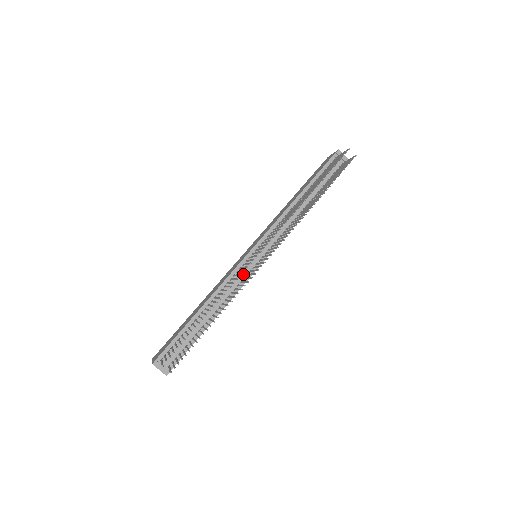
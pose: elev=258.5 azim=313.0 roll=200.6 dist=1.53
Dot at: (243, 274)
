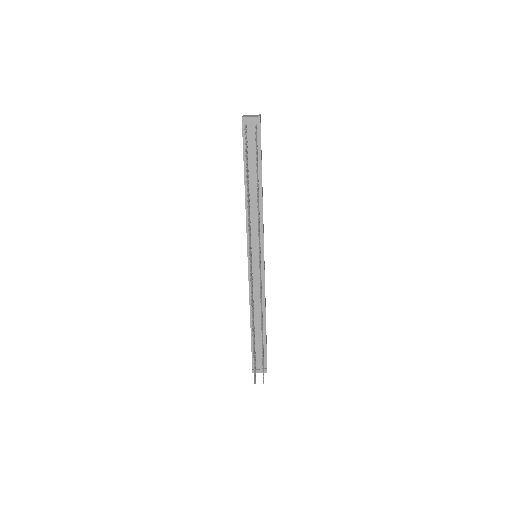
Dot at: (257, 279)
